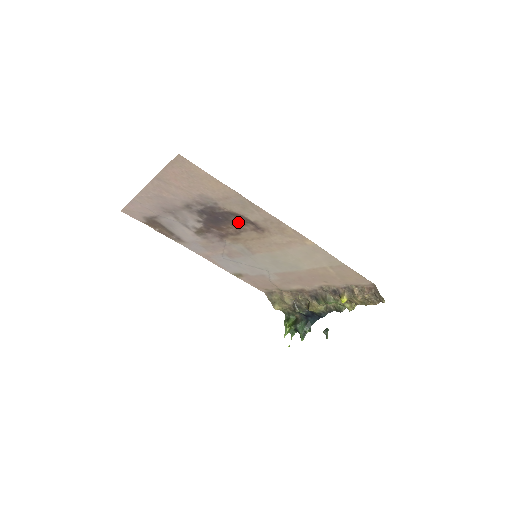
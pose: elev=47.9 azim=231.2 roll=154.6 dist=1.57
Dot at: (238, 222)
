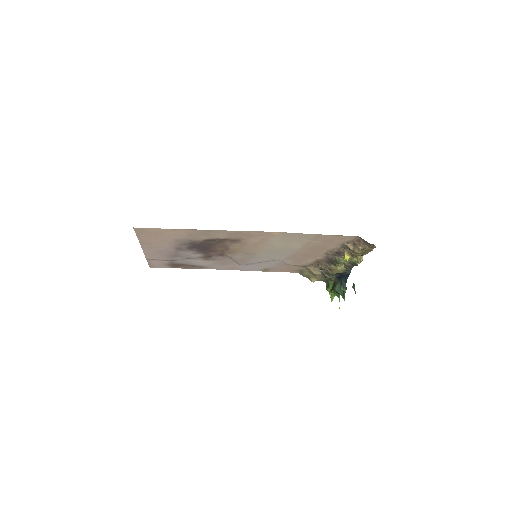
Dot at: (218, 243)
